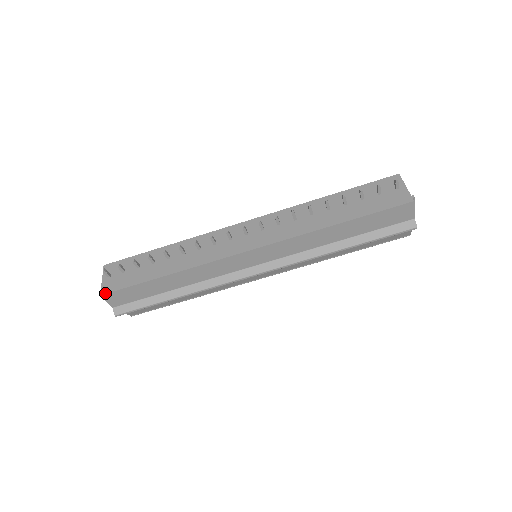
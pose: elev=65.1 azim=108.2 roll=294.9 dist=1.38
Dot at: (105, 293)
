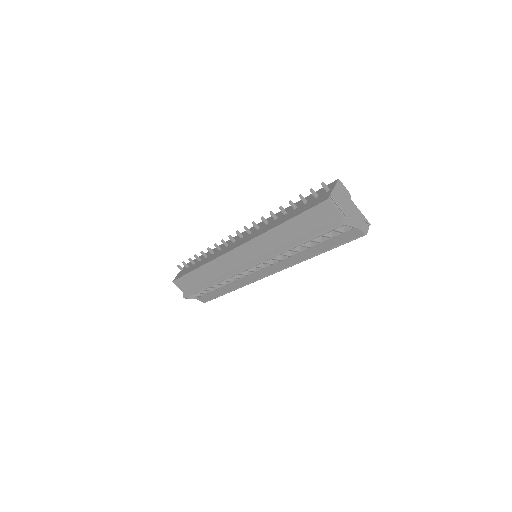
Dot at: (174, 280)
